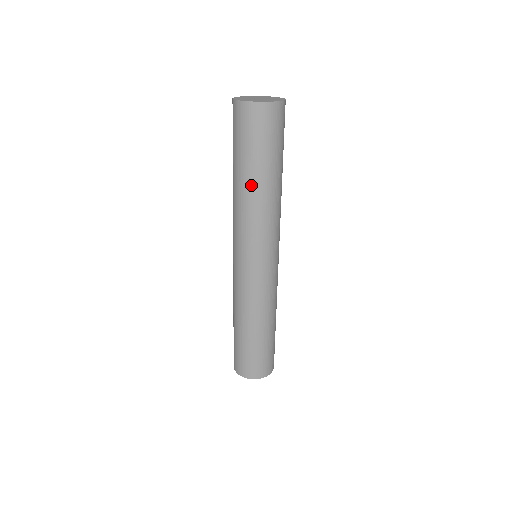
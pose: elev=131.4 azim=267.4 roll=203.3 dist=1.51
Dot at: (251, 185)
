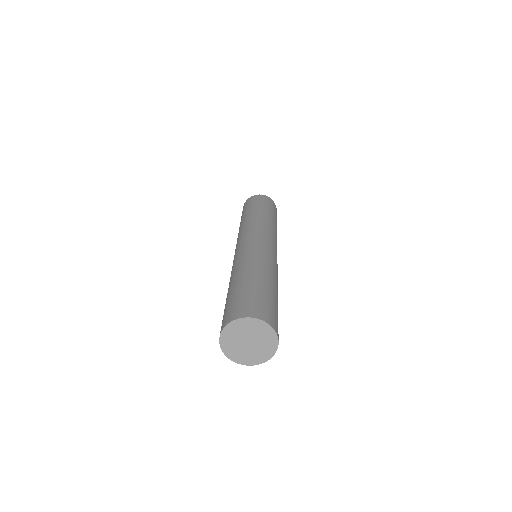
Dot at: occluded
